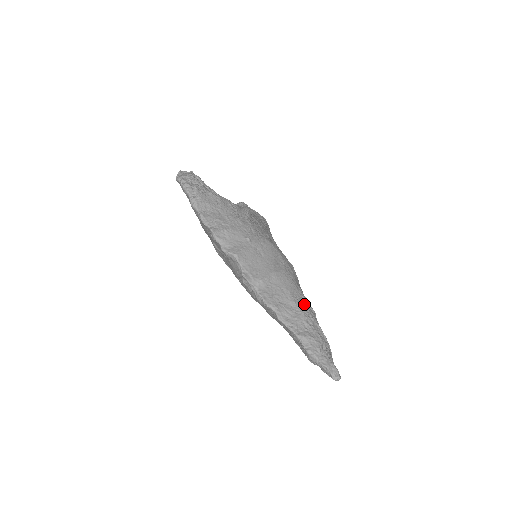
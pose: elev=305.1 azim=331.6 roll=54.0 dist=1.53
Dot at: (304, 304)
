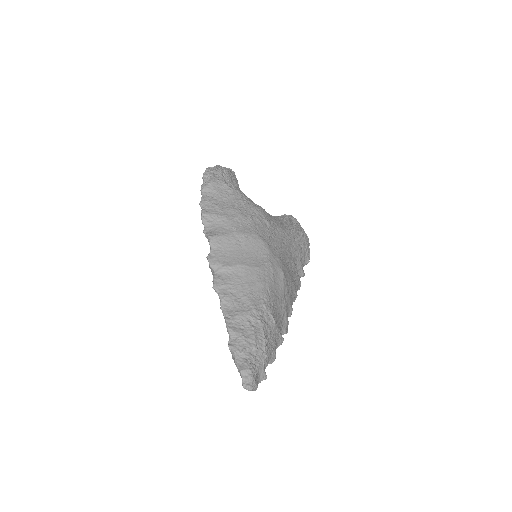
Dot at: (260, 305)
